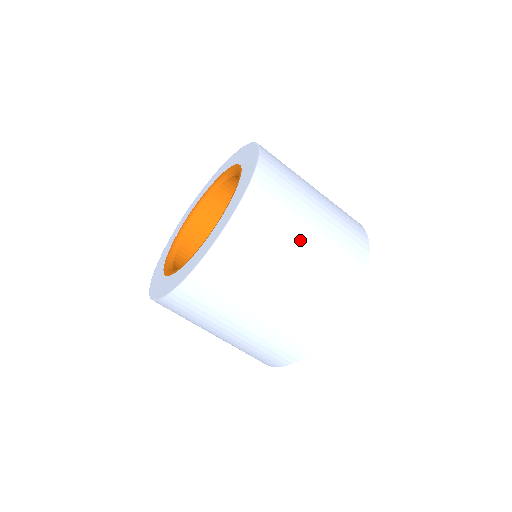
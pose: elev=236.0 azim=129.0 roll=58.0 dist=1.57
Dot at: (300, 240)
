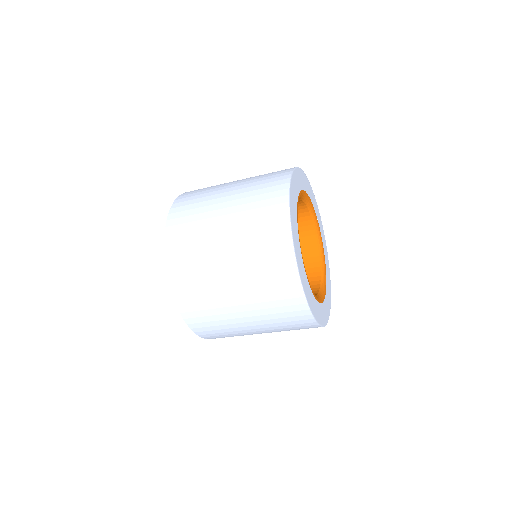
Dot at: (218, 217)
